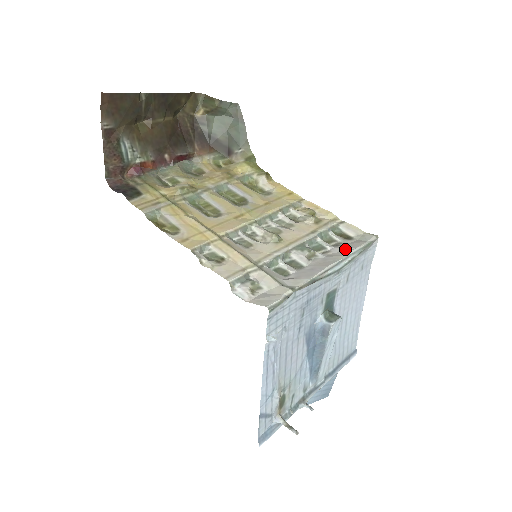
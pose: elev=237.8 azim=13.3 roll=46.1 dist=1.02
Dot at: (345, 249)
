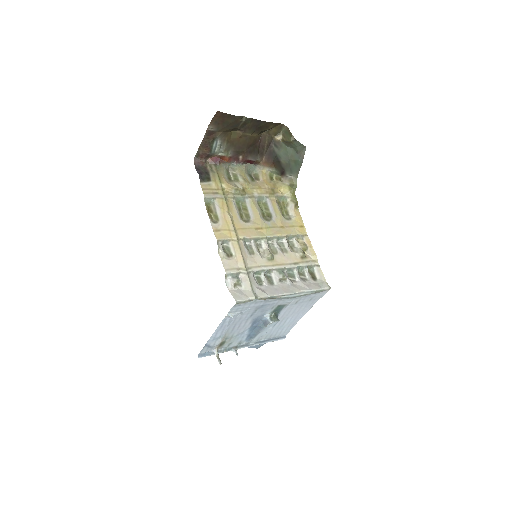
Dot at: (305, 286)
